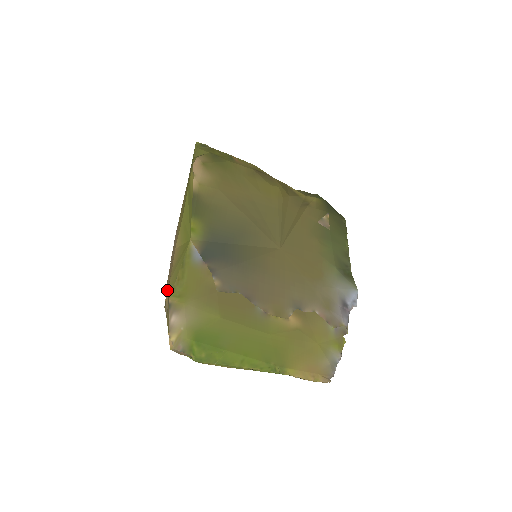
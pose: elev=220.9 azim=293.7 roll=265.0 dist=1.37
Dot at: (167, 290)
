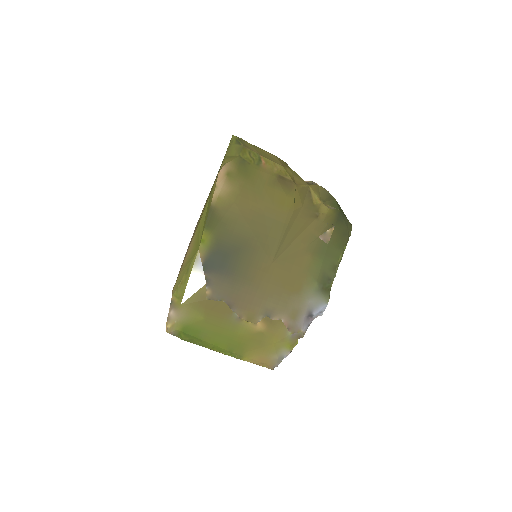
Dot at: (174, 285)
